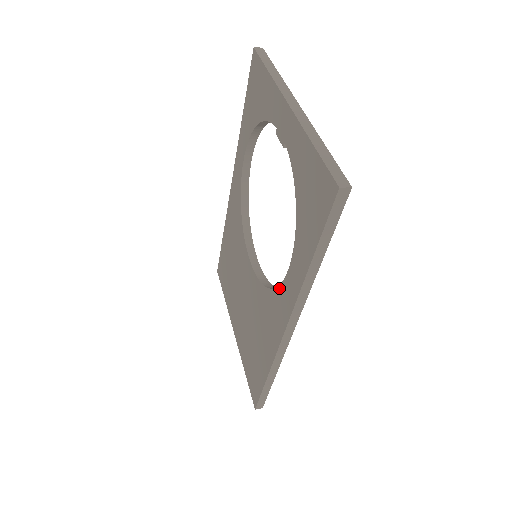
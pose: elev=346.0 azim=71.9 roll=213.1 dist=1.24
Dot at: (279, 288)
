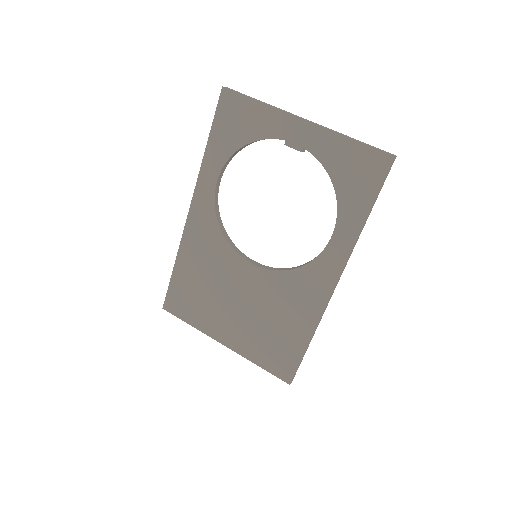
Dot at: (318, 259)
